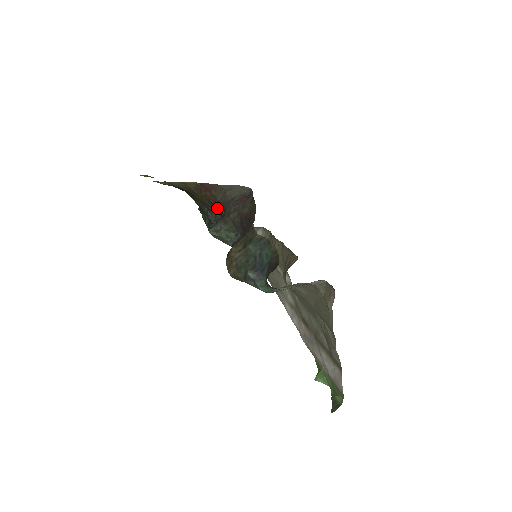
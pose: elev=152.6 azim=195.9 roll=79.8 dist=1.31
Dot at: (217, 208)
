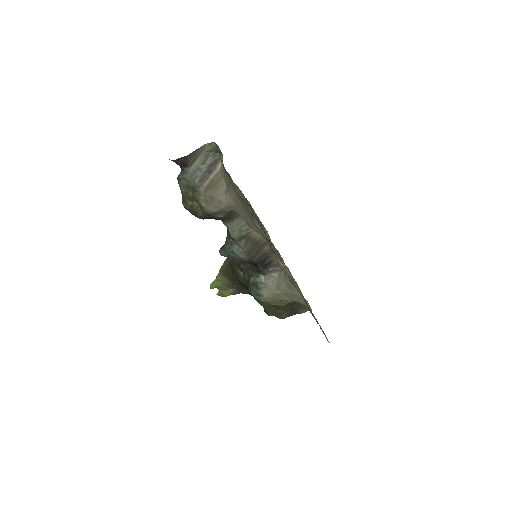
Dot at: occluded
